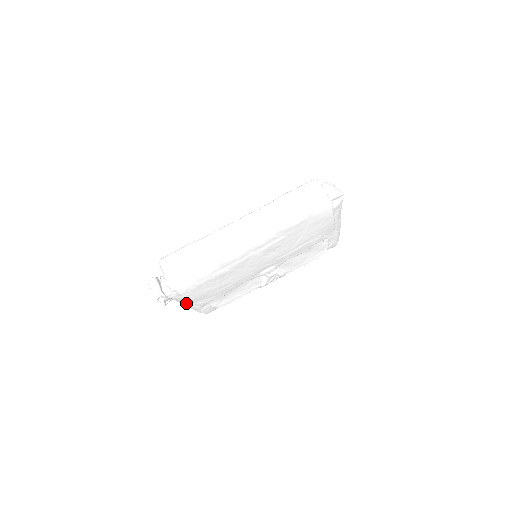
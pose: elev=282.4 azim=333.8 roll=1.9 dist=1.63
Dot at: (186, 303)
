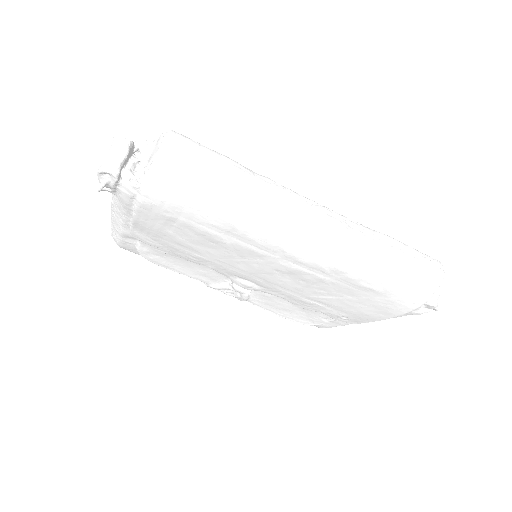
Dot at: (120, 214)
